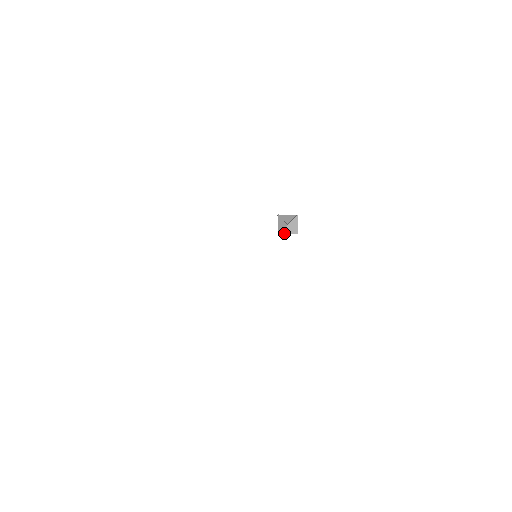
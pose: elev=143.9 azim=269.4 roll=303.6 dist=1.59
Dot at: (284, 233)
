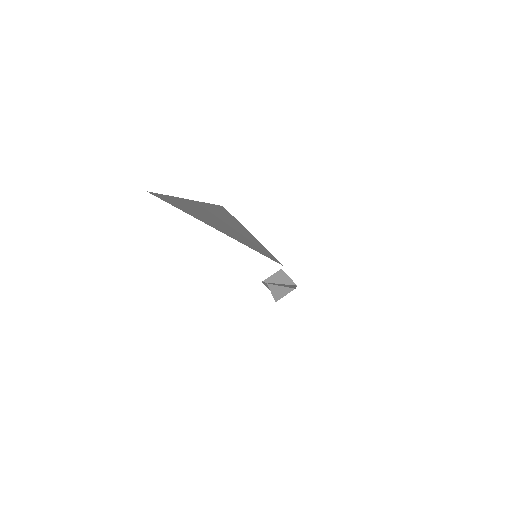
Dot at: (269, 285)
